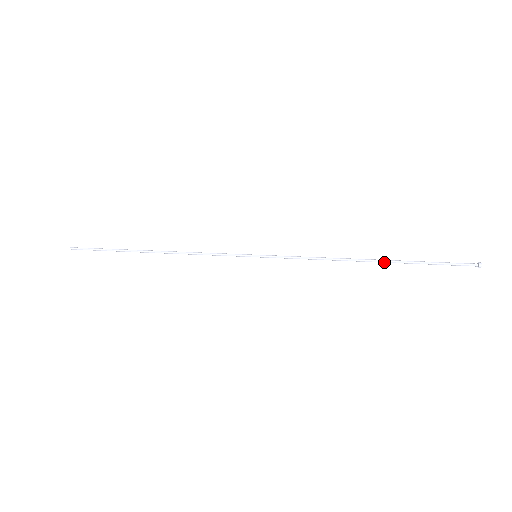
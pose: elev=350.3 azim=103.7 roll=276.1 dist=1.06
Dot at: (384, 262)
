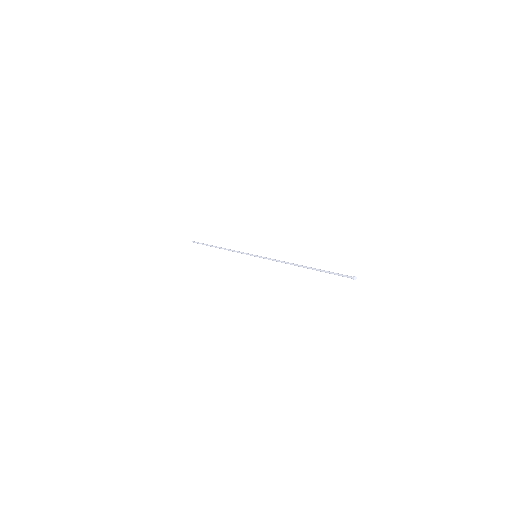
Dot at: occluded
